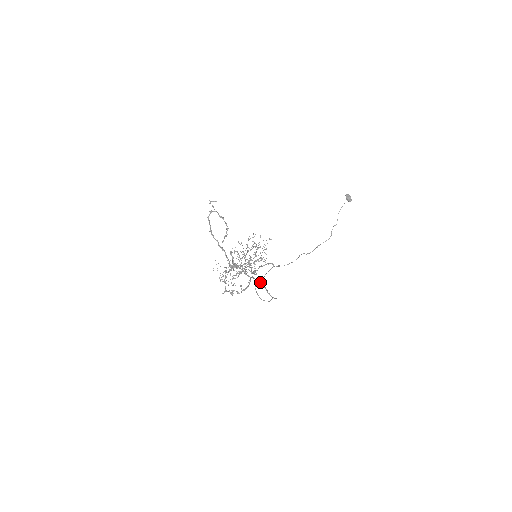
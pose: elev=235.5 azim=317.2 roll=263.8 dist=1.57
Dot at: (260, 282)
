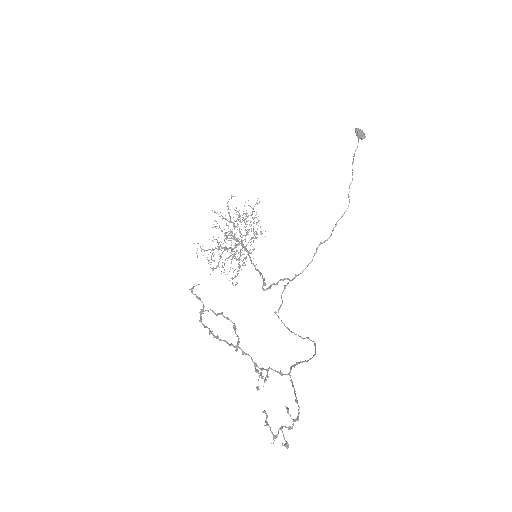
Dot at: (299, 362)
